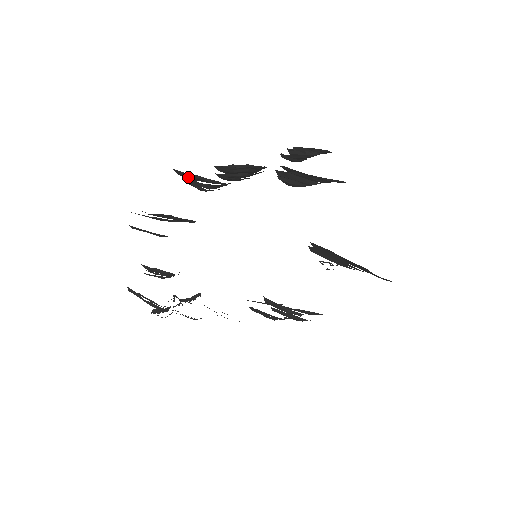
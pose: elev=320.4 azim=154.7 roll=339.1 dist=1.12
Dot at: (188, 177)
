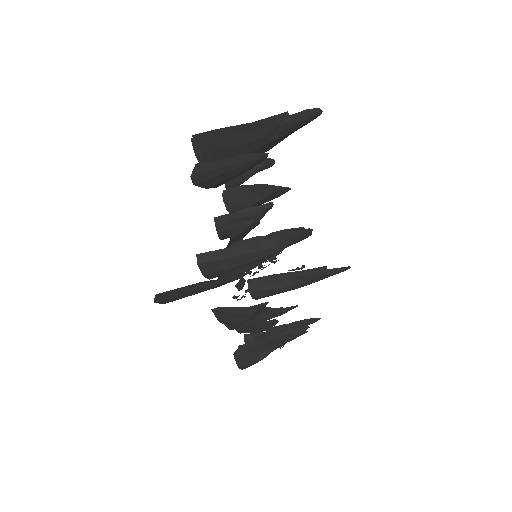
Dot at: occluded
